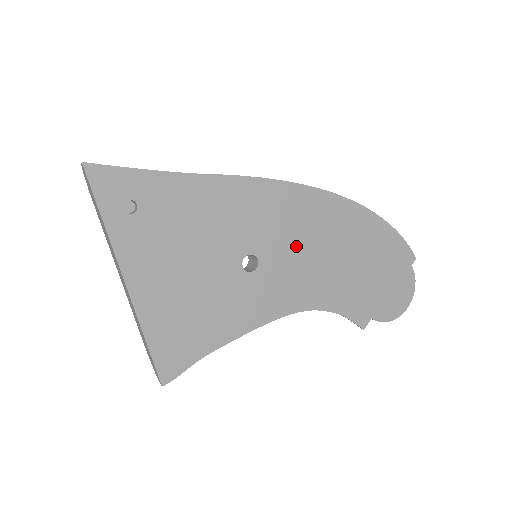
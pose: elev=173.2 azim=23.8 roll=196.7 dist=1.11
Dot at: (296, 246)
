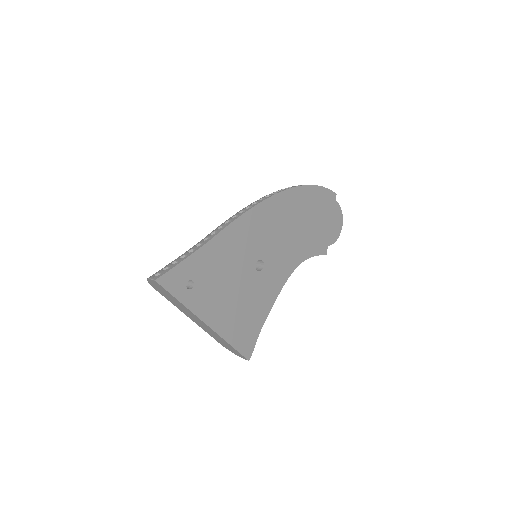
Dot at: (277, 237)
